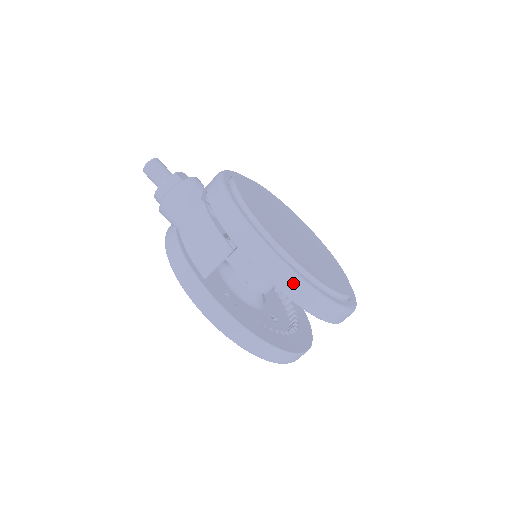
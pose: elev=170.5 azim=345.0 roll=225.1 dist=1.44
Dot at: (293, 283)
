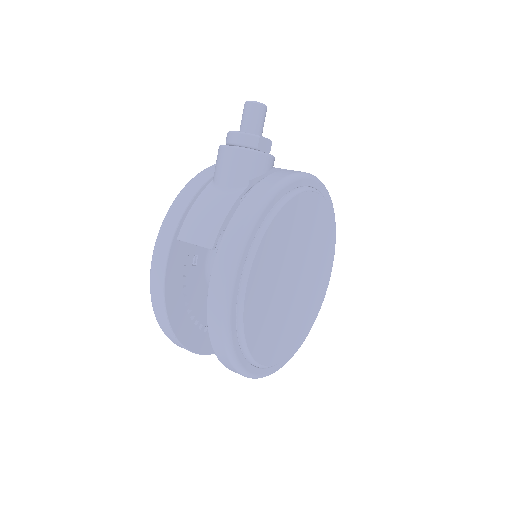
Dot at: (220, 323)
